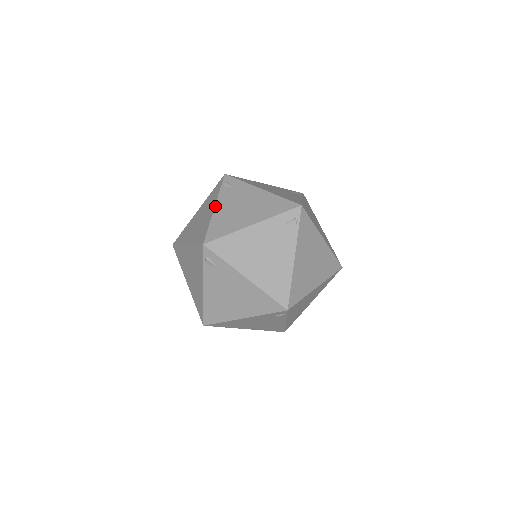
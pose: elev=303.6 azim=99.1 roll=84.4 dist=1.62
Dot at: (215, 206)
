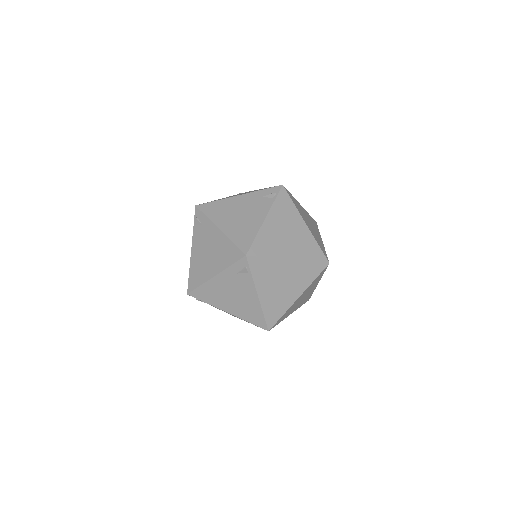
Dot at: occluded
